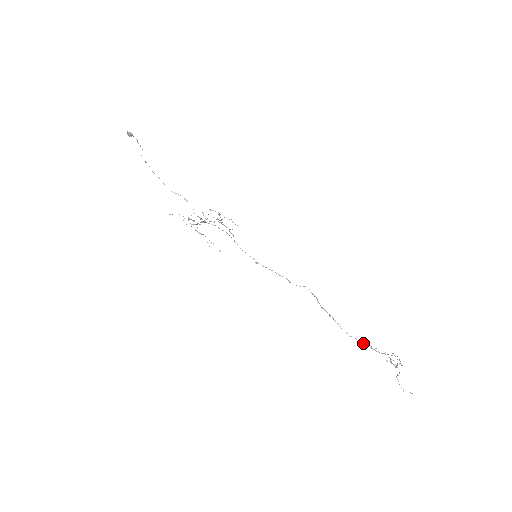
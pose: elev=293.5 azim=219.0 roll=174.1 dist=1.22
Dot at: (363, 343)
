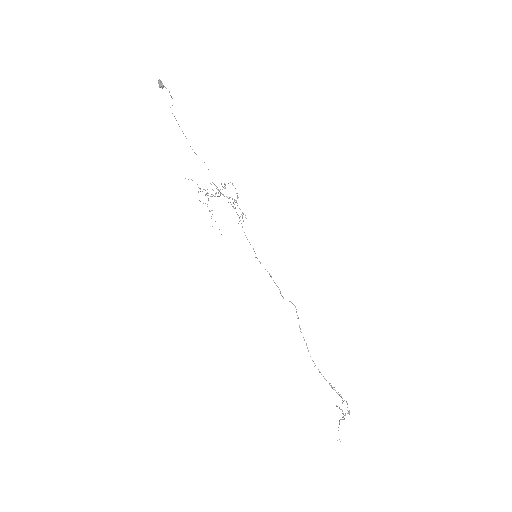
Dot at: (324, 378)
